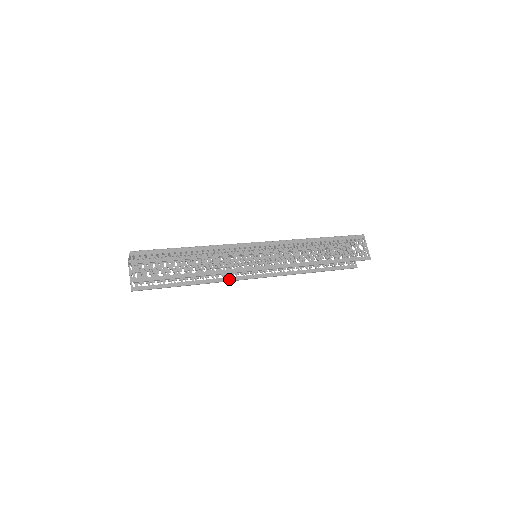
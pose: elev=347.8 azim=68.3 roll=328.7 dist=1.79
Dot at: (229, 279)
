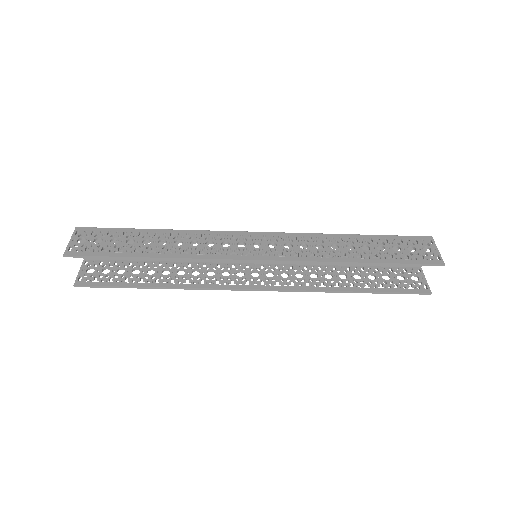
Dot at: (214, 286)
